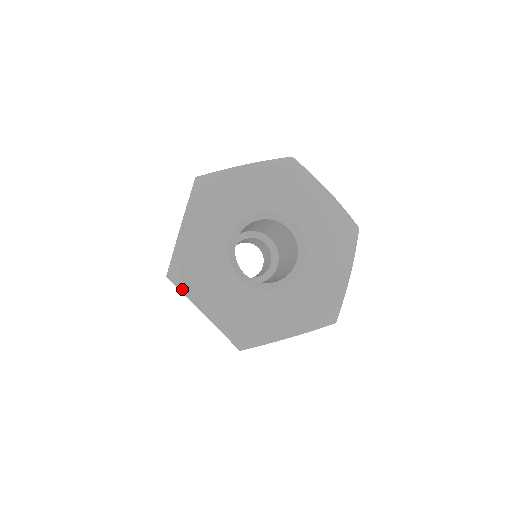
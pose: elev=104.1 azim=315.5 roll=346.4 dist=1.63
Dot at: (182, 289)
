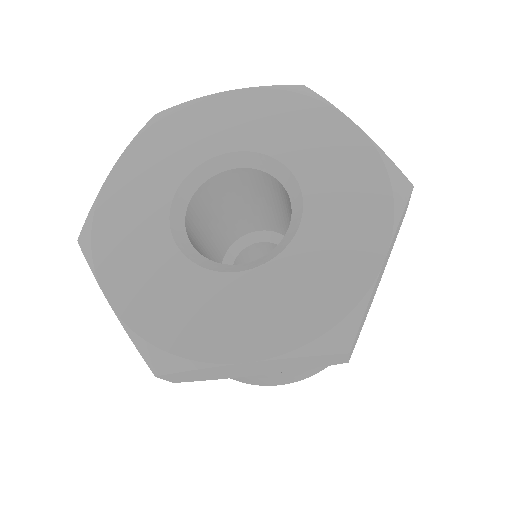
Dot at: (187, 366)
